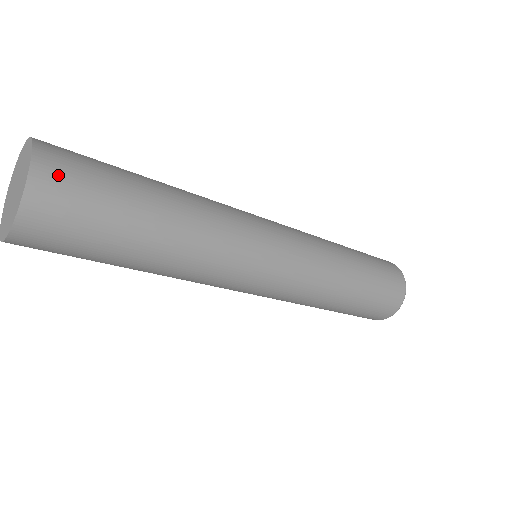
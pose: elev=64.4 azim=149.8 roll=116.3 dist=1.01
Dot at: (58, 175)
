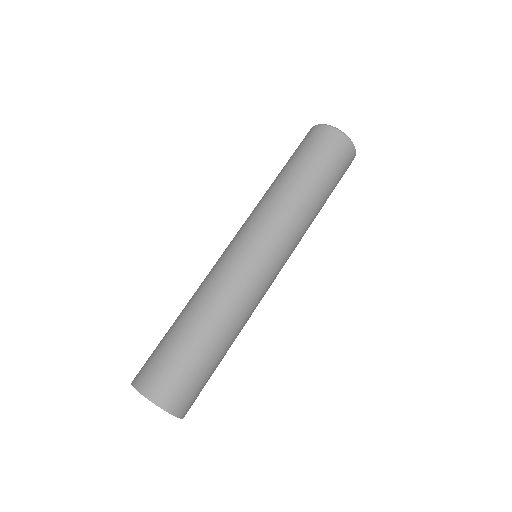
Dot at: (177, 399)
